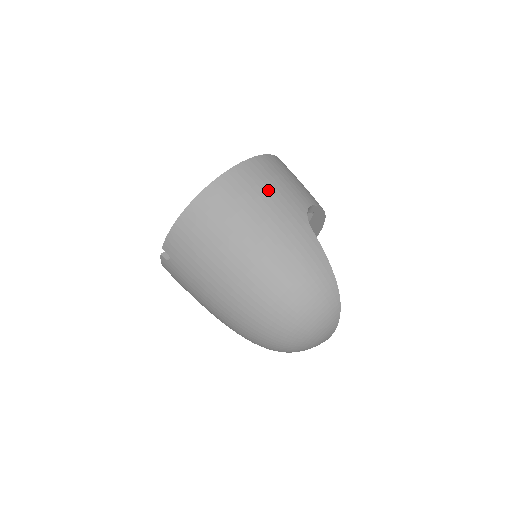
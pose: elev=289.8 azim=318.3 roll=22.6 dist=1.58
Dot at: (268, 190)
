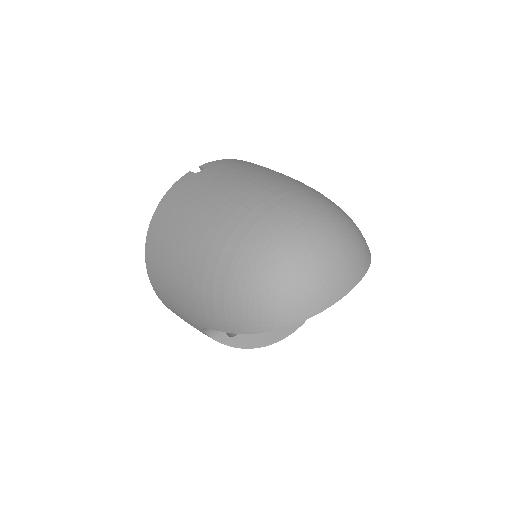
Dot at: occluded
